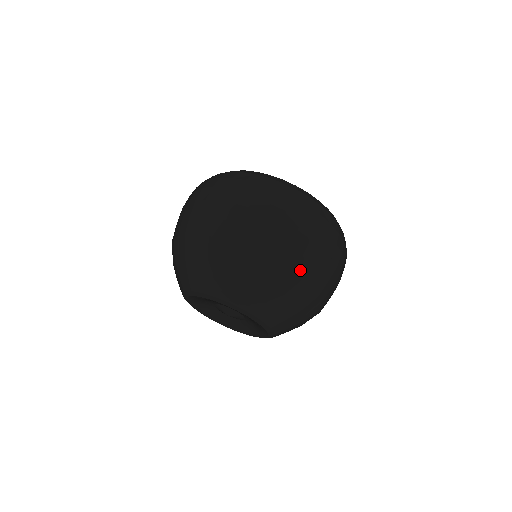
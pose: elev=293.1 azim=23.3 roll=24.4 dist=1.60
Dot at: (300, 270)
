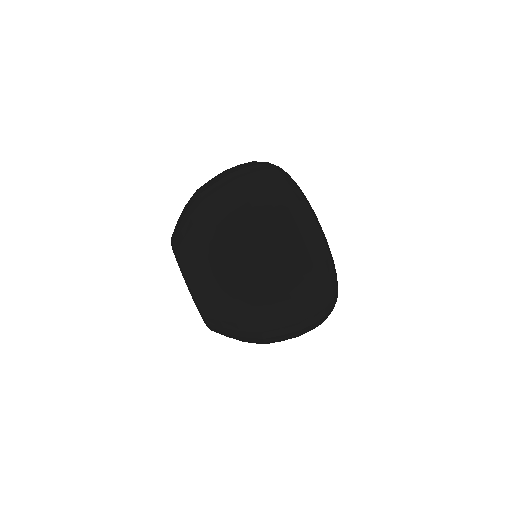
Dot at: (243, 268)
